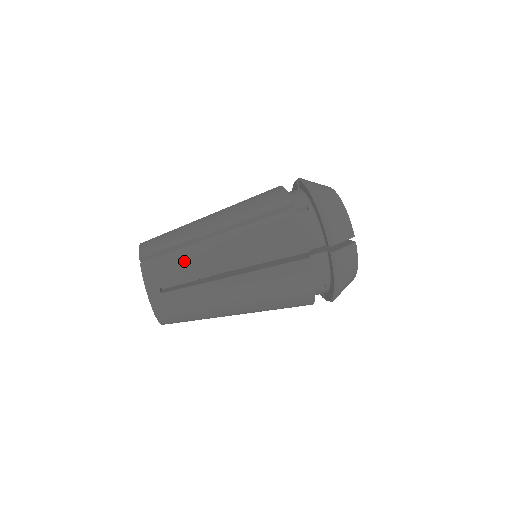
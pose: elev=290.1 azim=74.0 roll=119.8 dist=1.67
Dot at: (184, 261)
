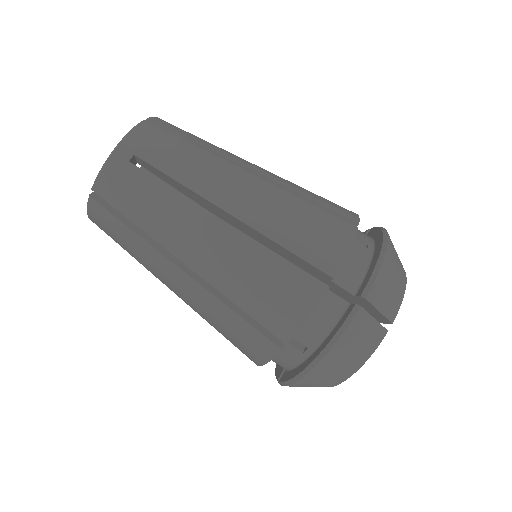
Dot at: (134, 248)
